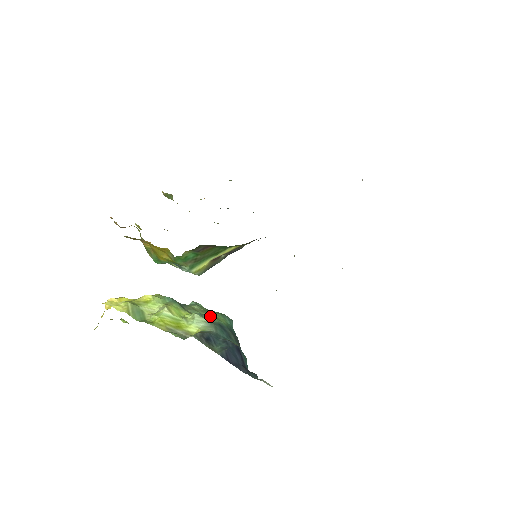
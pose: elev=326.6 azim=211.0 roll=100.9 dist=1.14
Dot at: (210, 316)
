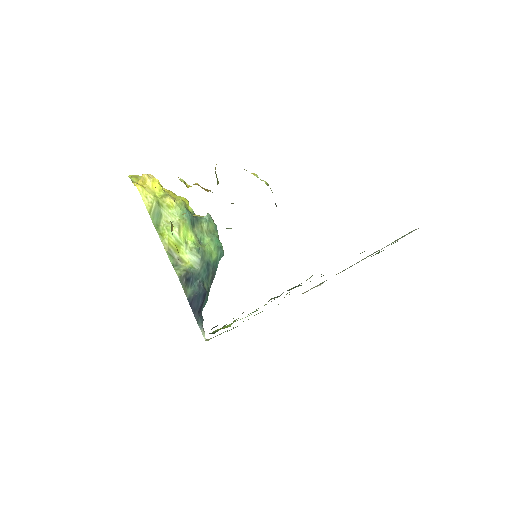
Dot at: (205, 252)
